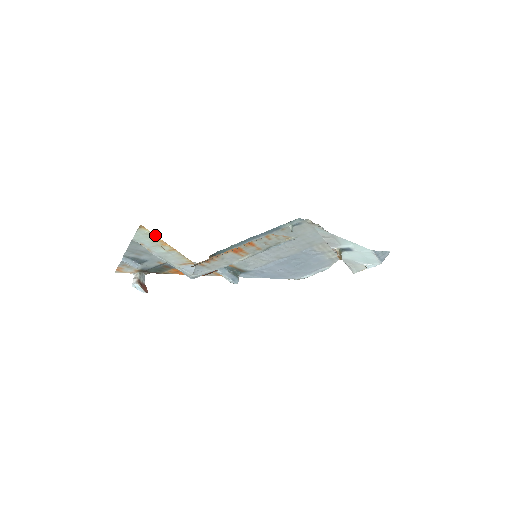
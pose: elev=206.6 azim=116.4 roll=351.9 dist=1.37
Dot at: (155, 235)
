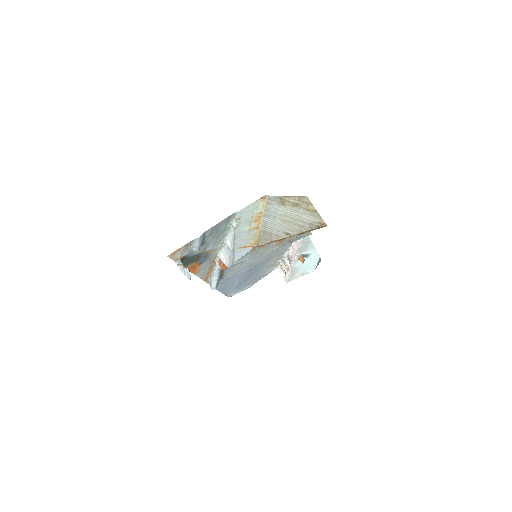
Dot at: (262, 209)
